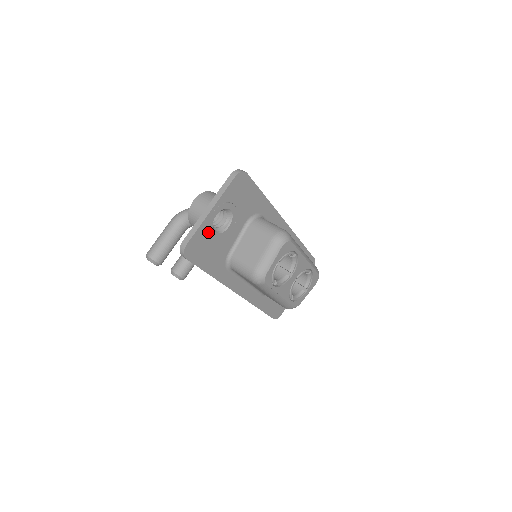
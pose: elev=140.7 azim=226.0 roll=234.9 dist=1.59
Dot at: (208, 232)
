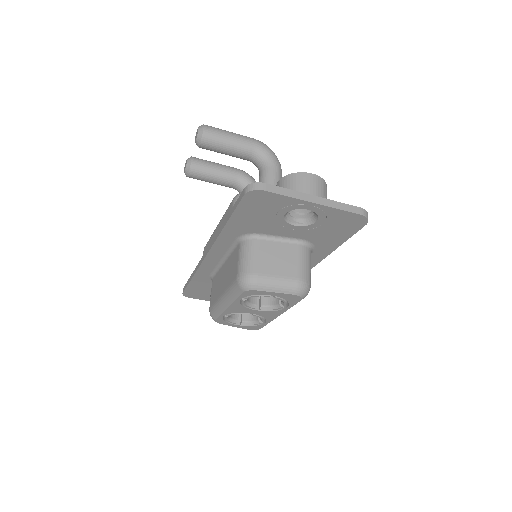
Dot at: (284, 207)
